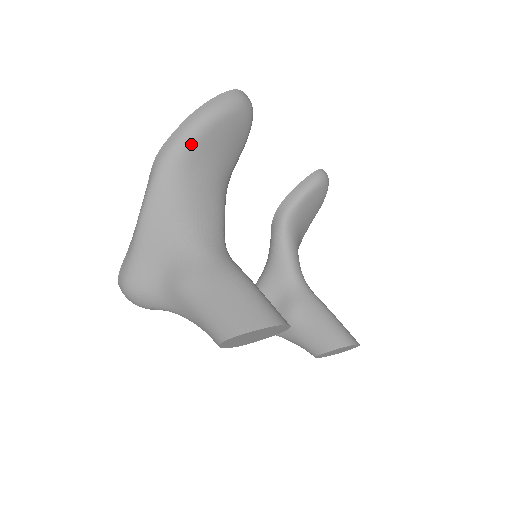
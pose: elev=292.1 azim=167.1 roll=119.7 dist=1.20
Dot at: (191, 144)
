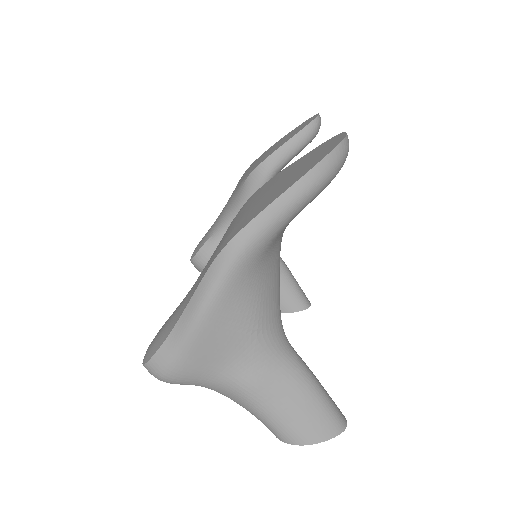
Dot at: (281, 229)
